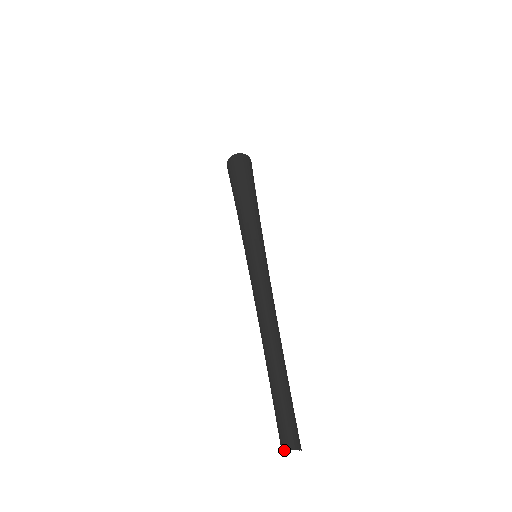
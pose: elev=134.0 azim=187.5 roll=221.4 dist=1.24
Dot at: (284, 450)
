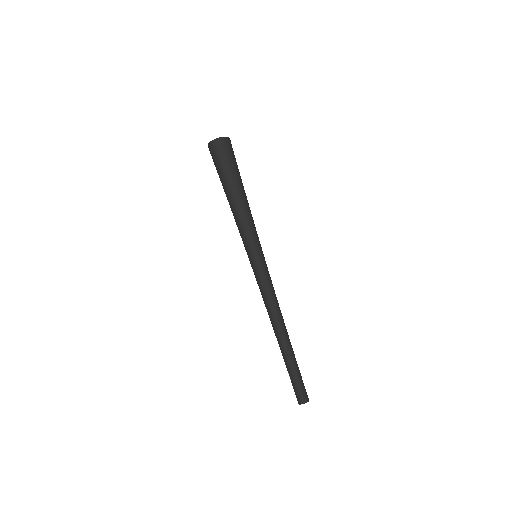
Dot at: (298, 403)
